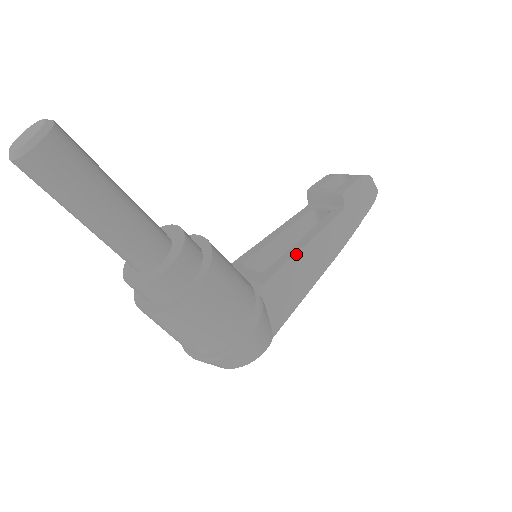
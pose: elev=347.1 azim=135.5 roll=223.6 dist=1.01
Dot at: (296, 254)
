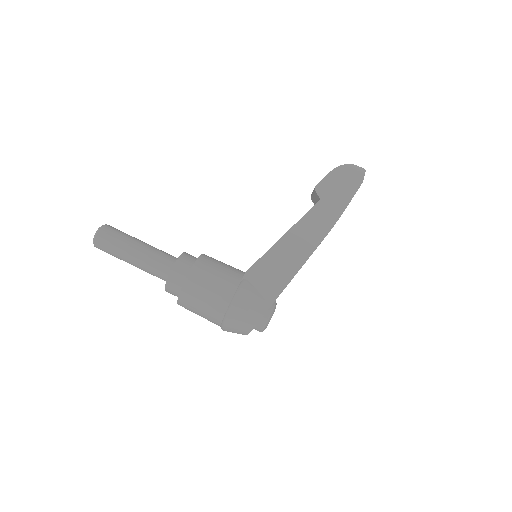
Dot at: (274, 245)
